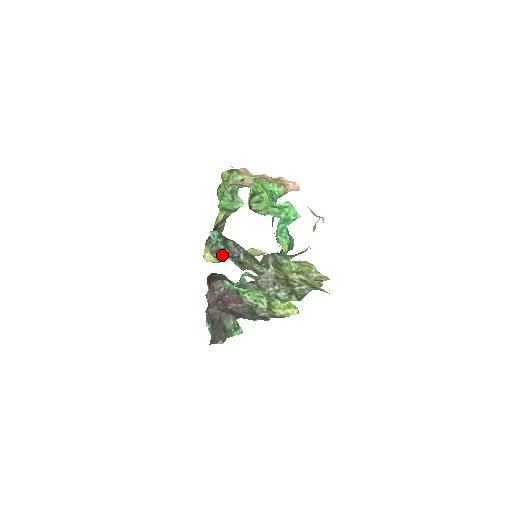
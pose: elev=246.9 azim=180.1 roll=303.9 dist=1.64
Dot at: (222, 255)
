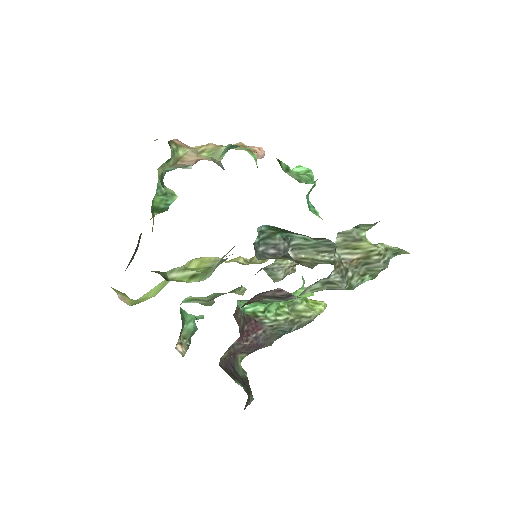
Dot at: (278, 258)
